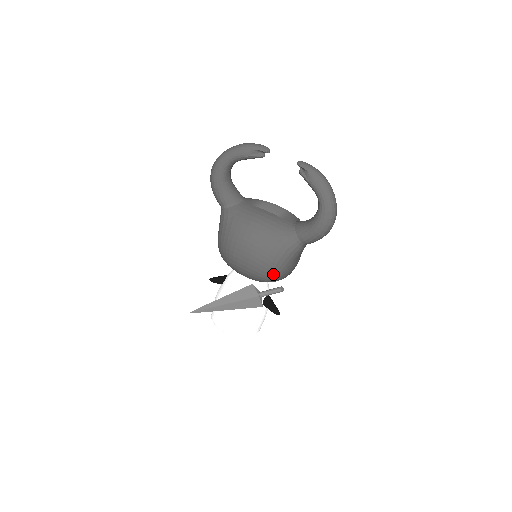
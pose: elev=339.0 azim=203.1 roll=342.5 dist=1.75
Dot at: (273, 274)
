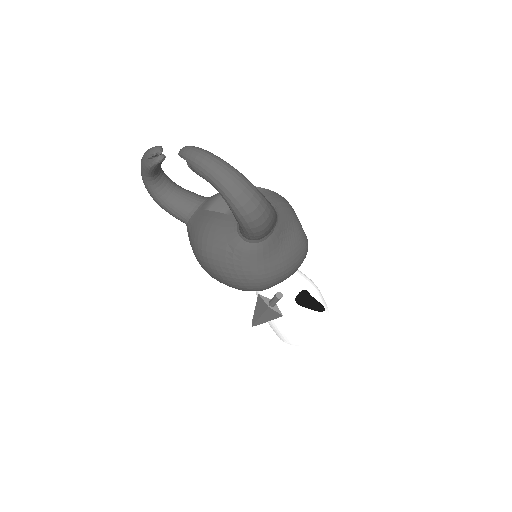
Dot at: (254, 284)
